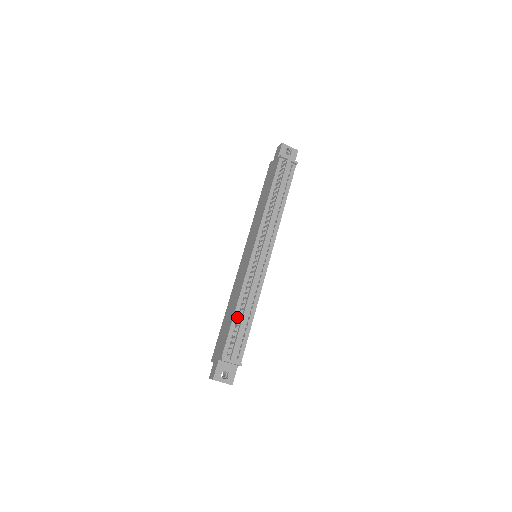
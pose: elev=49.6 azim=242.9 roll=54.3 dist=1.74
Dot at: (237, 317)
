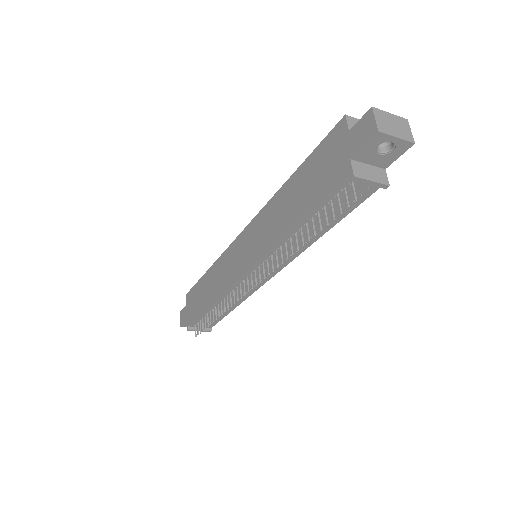
Dot at: (210, 310)
